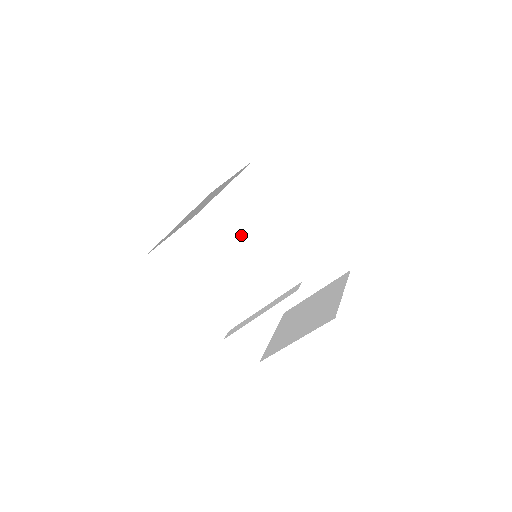
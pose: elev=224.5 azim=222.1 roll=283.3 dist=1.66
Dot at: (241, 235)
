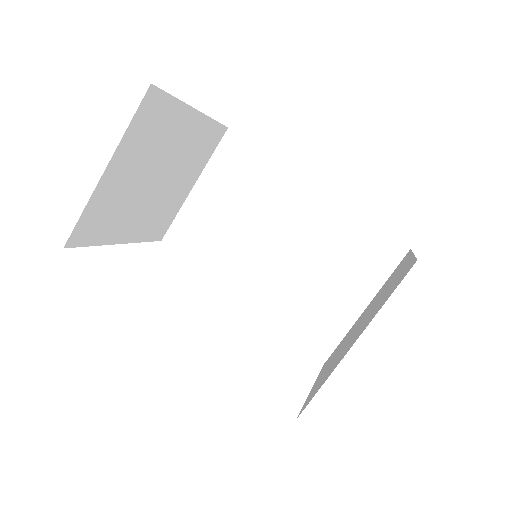
Dot at: (230, 249)
